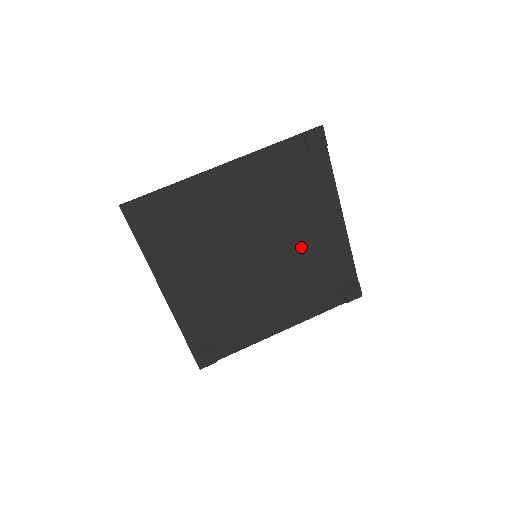
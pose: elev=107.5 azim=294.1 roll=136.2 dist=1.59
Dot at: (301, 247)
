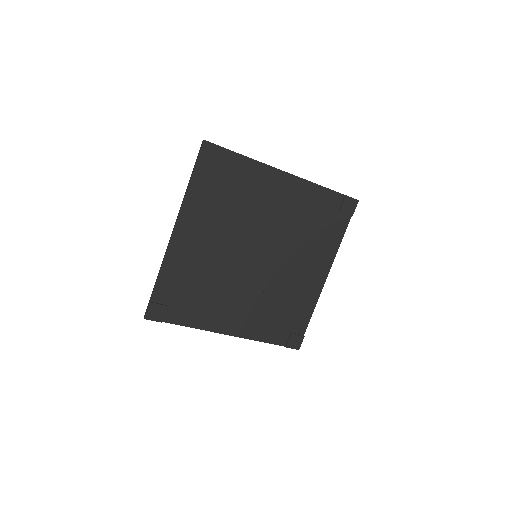
Dot at: (279, 220)
